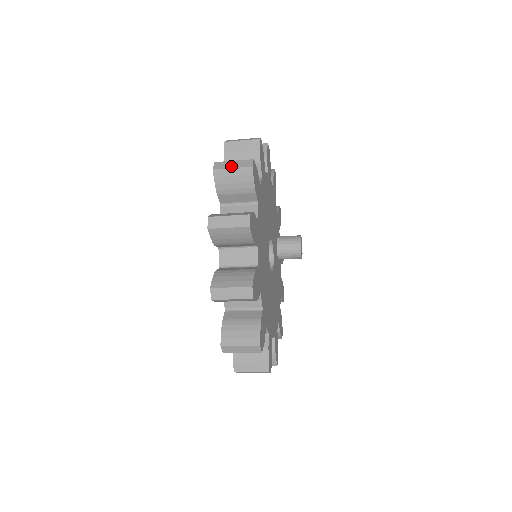
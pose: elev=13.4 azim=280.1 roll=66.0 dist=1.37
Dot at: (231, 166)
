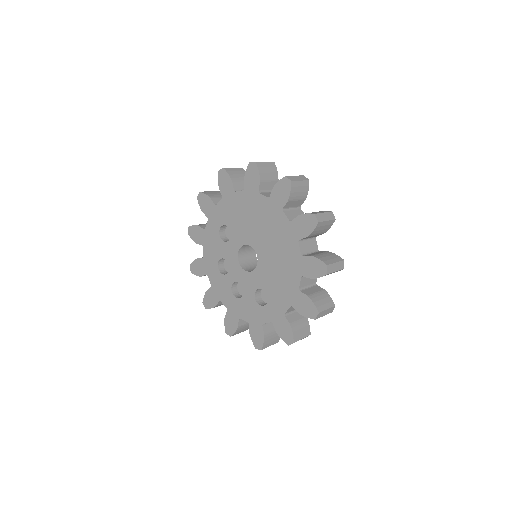
Dot at: (326, 219)
